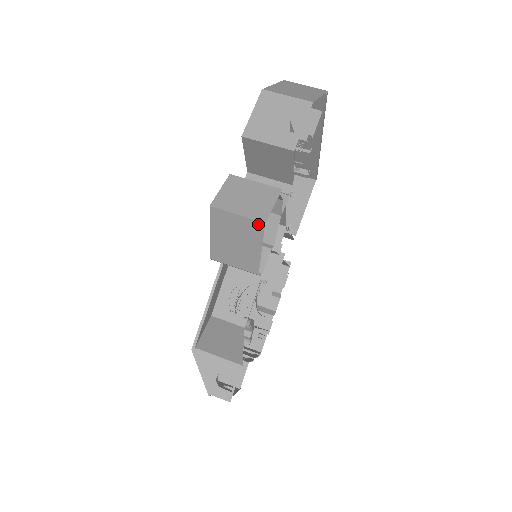
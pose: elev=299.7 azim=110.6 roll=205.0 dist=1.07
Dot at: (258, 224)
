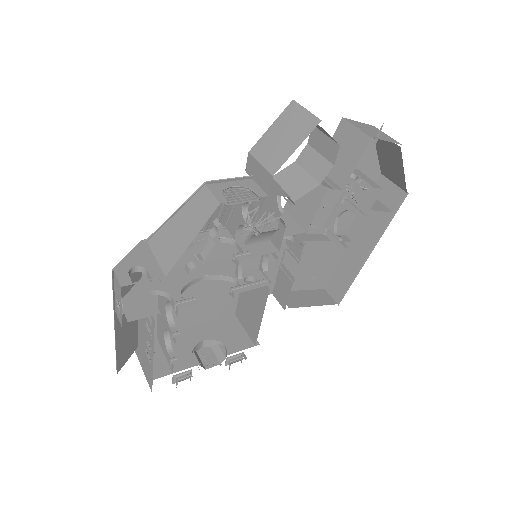
Dot at: (316, 121)
